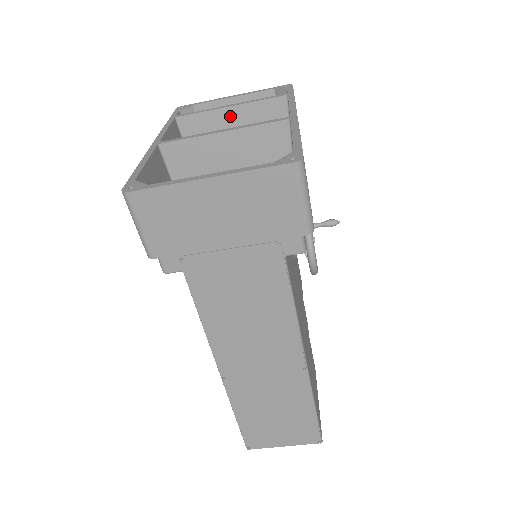
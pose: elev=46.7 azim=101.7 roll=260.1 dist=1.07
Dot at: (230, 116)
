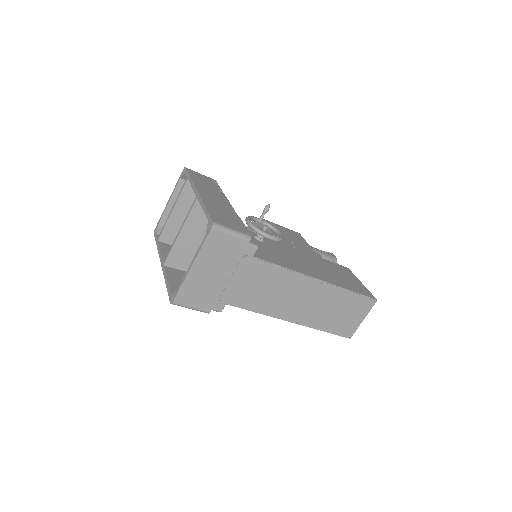
Dot at: (177, 214)
